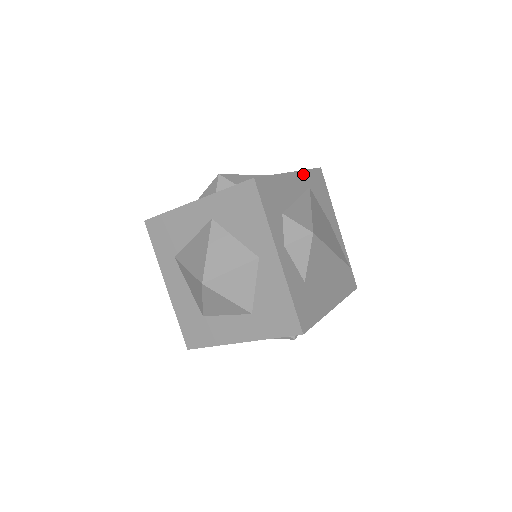
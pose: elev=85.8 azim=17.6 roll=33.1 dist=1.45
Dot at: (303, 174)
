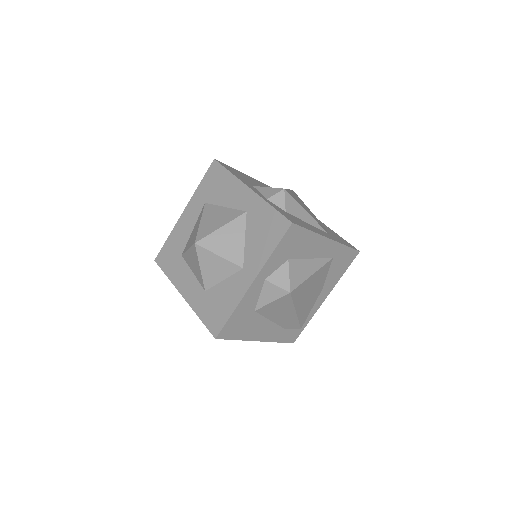
Dot at: (338, 246)
